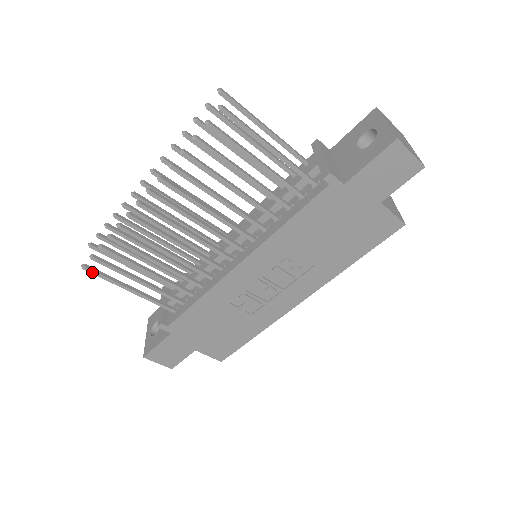
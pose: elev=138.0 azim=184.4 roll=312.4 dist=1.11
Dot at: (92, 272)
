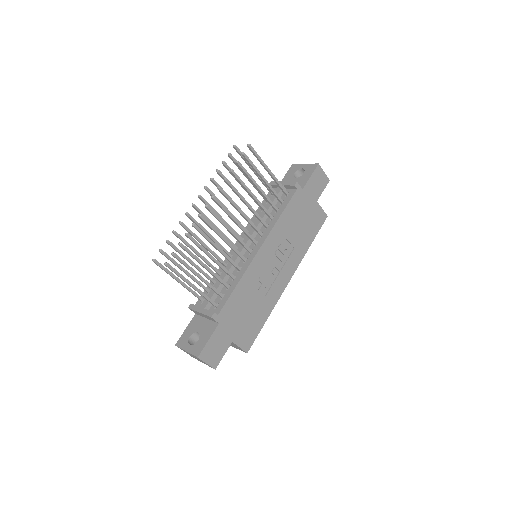
Dot at: (171, 268)
